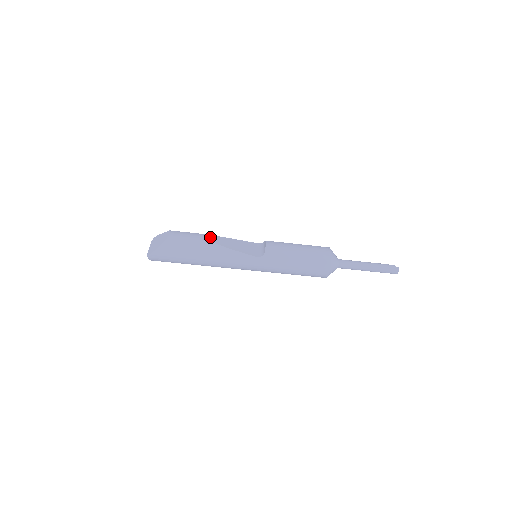
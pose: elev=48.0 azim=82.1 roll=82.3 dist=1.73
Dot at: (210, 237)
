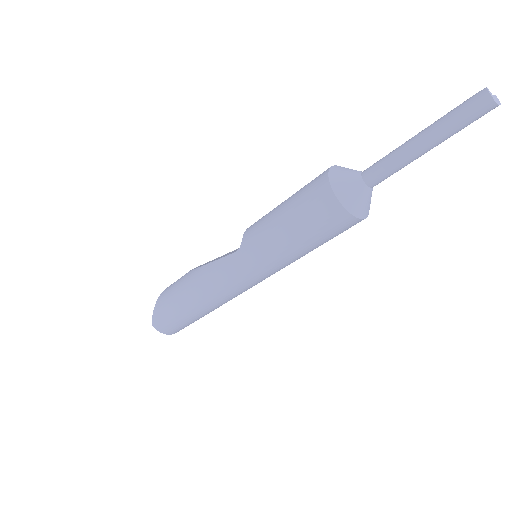
Dot at: occluded
